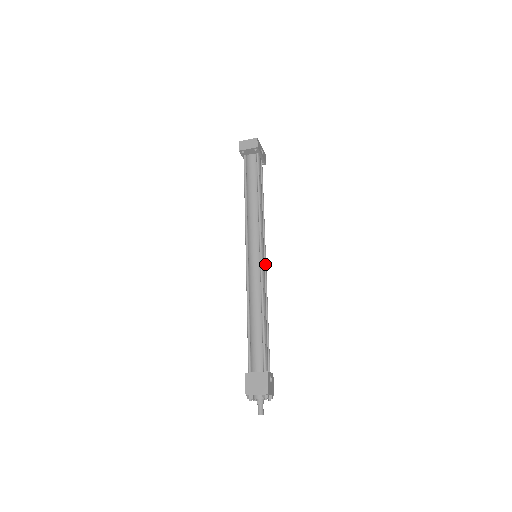
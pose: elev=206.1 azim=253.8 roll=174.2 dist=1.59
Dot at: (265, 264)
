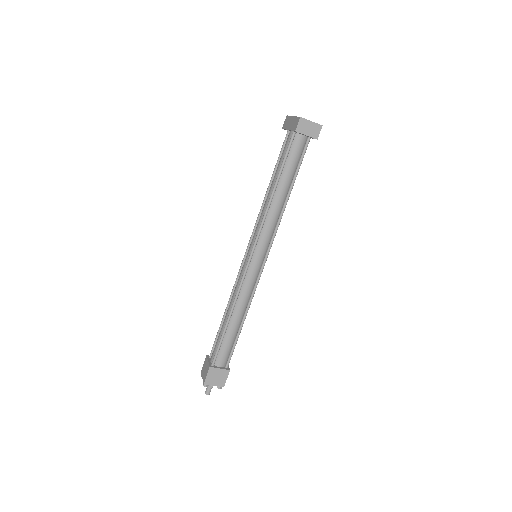
Dot at: occluded
